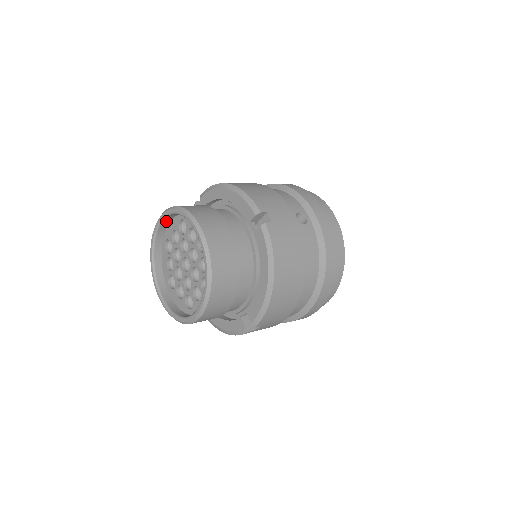
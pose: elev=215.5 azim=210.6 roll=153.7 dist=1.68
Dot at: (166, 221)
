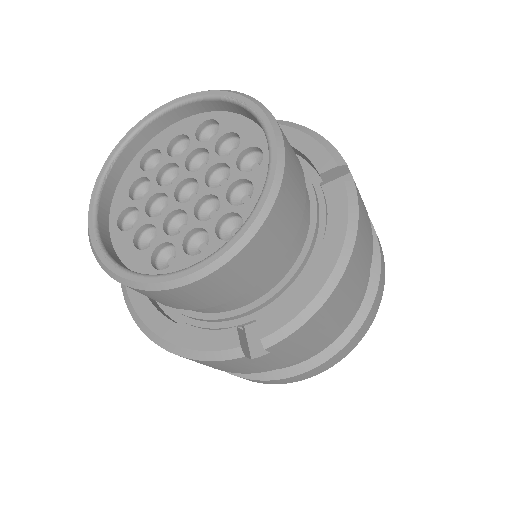
Dot at: (172, 116)
